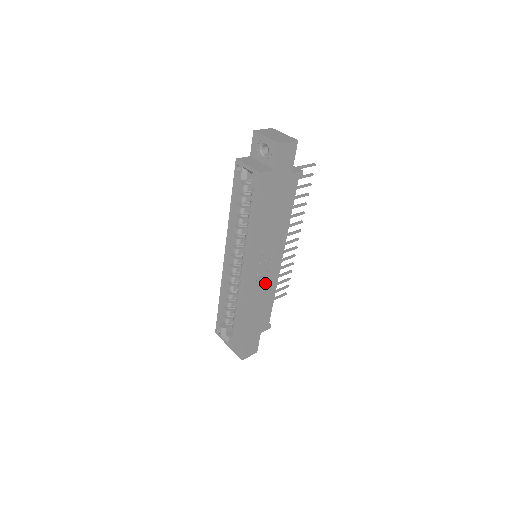
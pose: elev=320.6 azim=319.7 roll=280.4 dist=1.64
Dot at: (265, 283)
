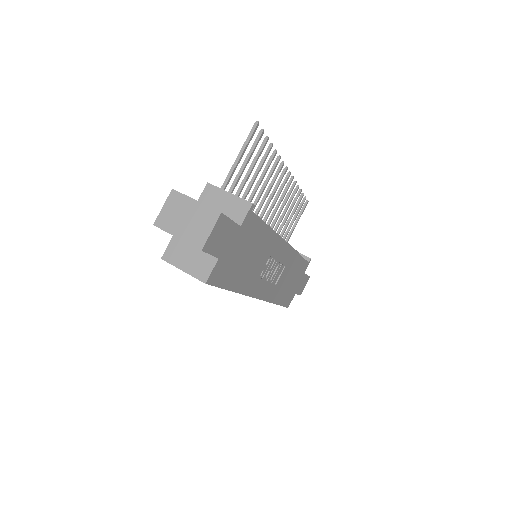
Dot at: (283, 267)
